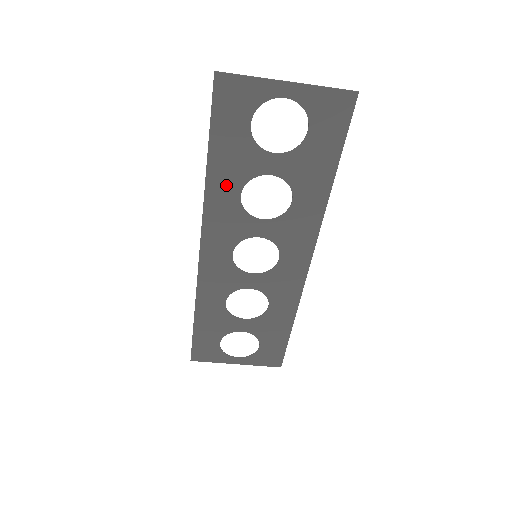
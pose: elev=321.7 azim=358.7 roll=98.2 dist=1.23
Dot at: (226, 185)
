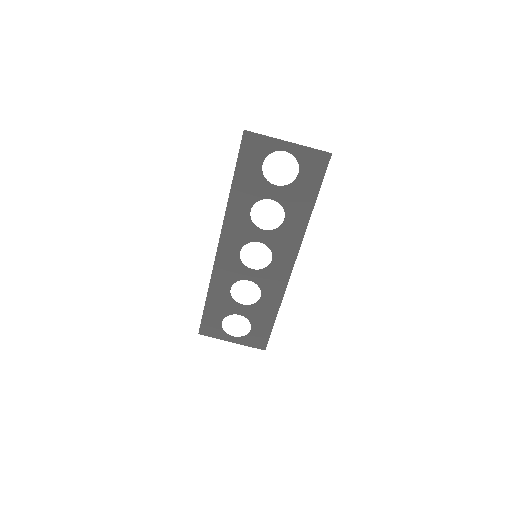
Dot at: (242, 202)
